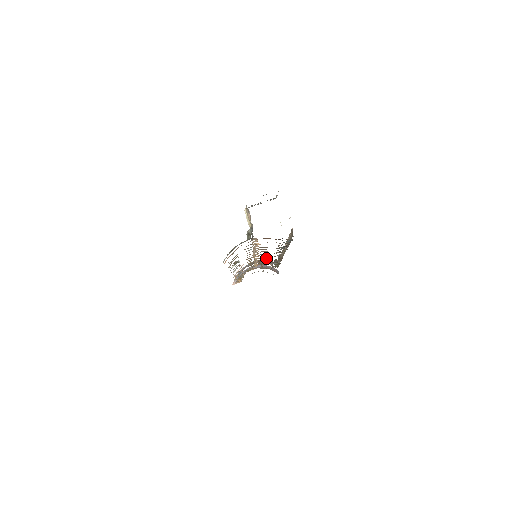
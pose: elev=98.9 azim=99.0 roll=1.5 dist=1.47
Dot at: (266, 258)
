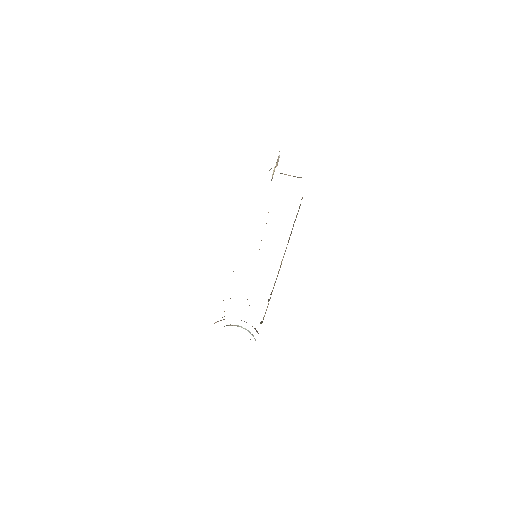
Dot at: occluded
